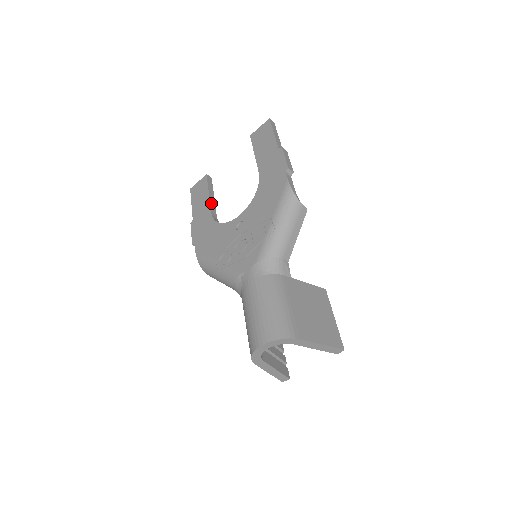
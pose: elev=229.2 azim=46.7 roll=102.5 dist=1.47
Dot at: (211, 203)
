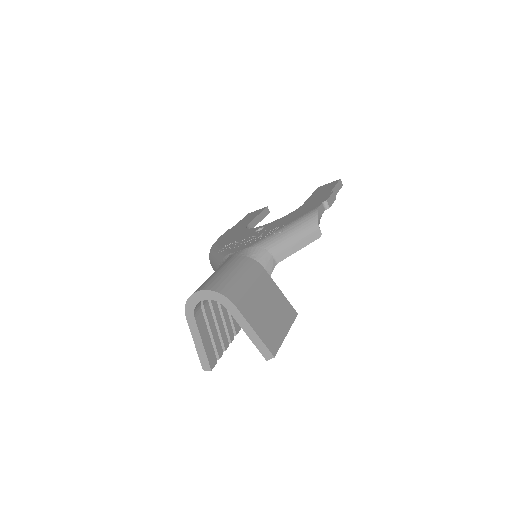
Dot at: (254, 220)
